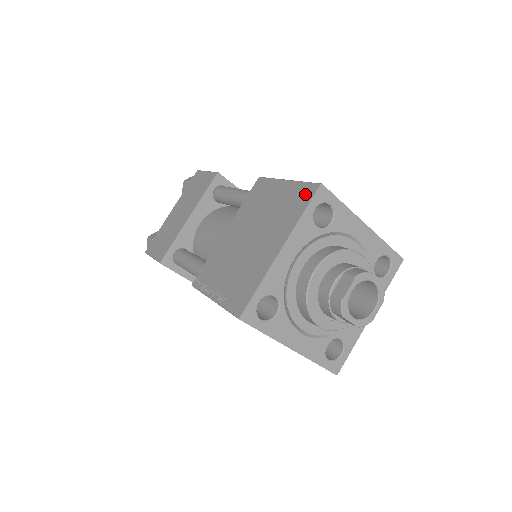
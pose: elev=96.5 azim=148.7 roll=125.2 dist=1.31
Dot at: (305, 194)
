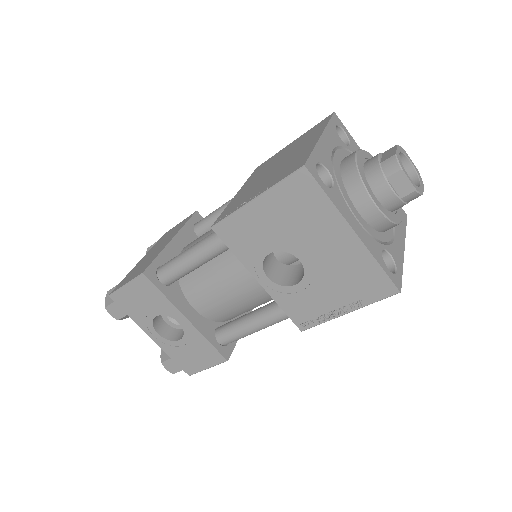
Dot at: (322, 122)
